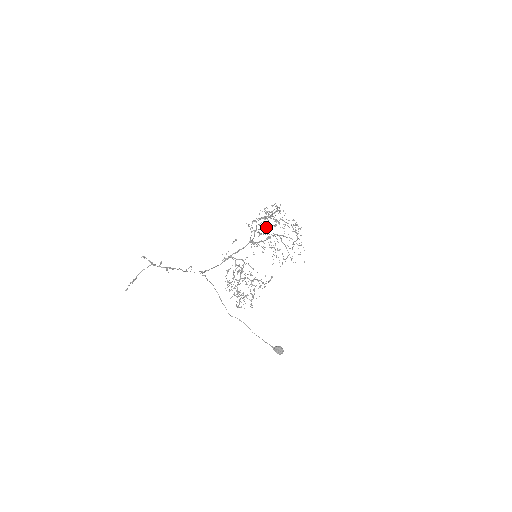
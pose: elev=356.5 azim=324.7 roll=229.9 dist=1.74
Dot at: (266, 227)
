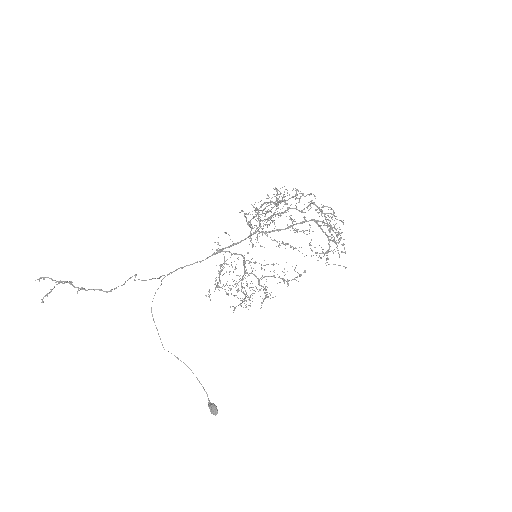
Dot at: occluded
